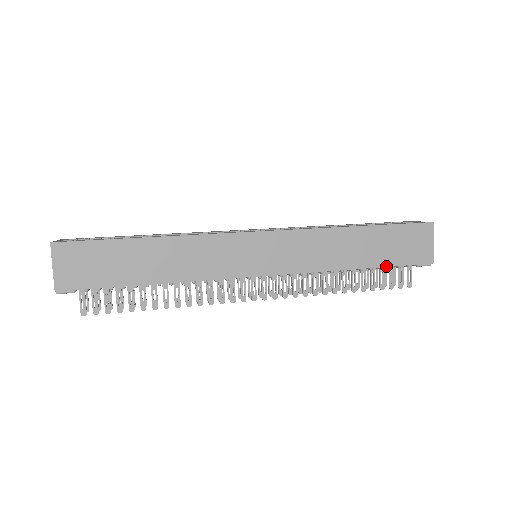
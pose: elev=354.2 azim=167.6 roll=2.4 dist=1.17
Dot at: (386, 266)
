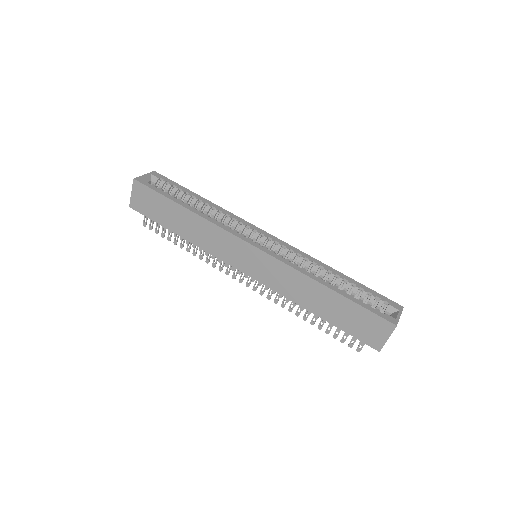
Dot at: (338, 327)
